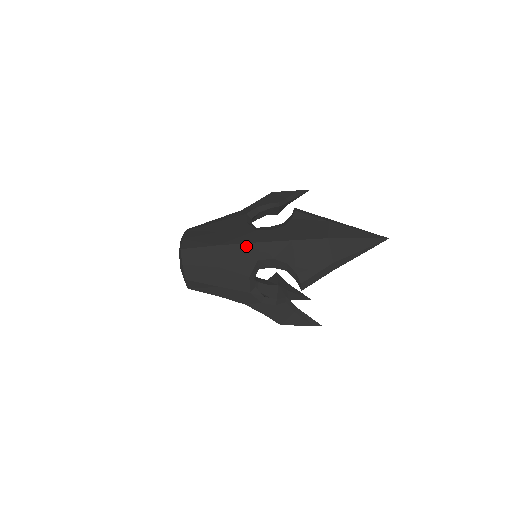
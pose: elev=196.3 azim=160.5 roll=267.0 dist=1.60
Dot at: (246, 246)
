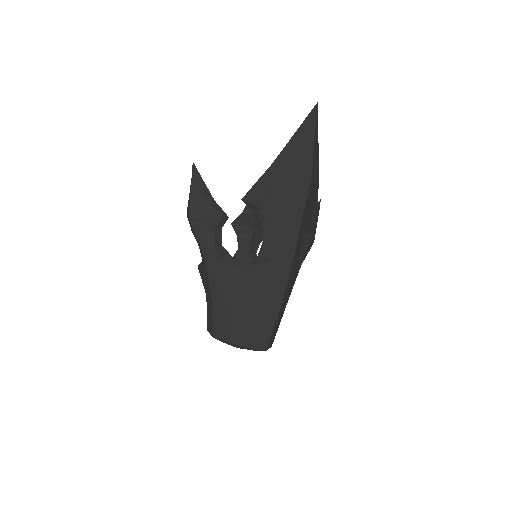
Dot at: (289, 277)
